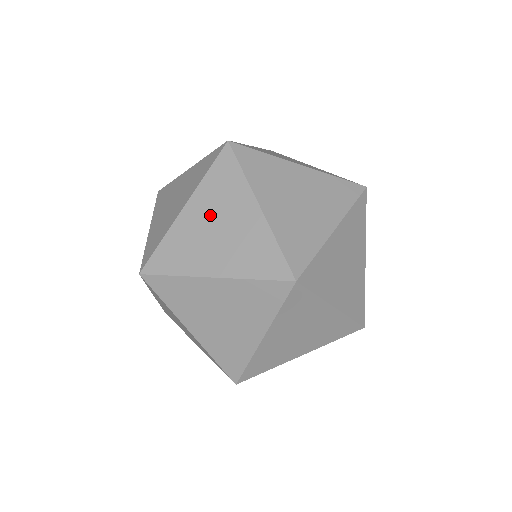
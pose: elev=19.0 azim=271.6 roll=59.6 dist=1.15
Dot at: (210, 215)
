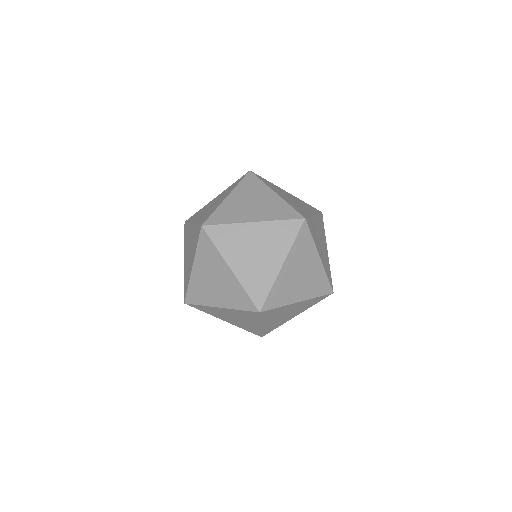
Dot at: (207, 272)
